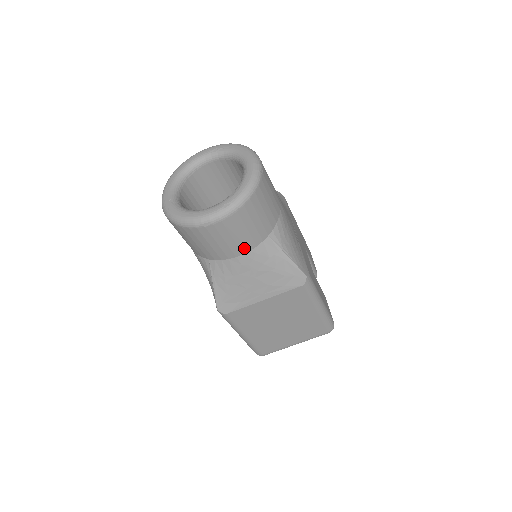
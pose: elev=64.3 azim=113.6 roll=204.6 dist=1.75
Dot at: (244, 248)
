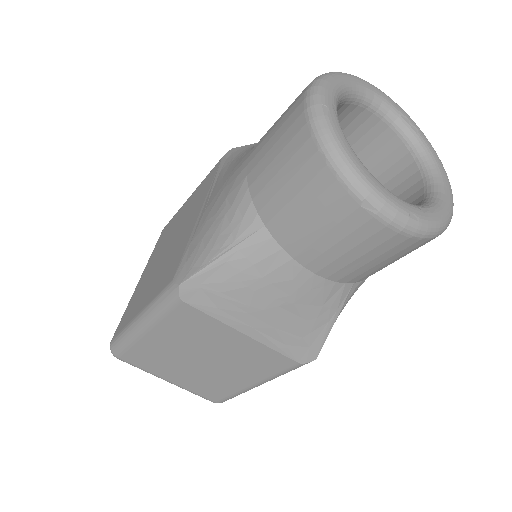
Dot at: (328, 270)
